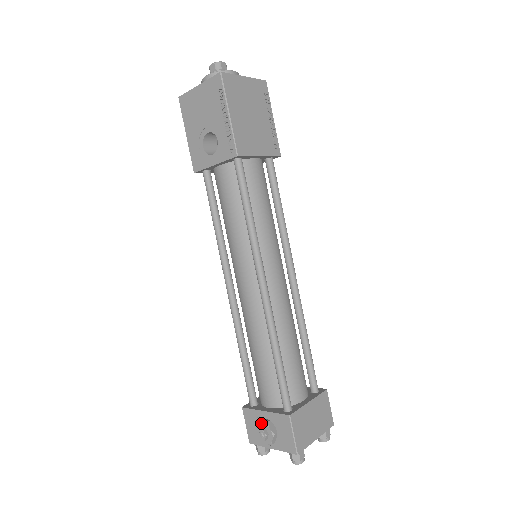
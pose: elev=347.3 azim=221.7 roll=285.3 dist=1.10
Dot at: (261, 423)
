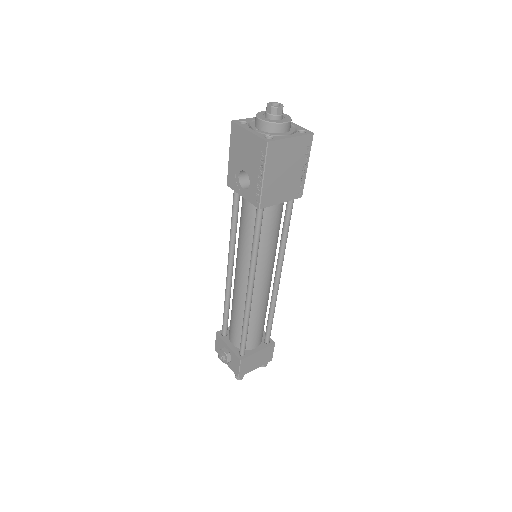
Dot at: (223, 352)
